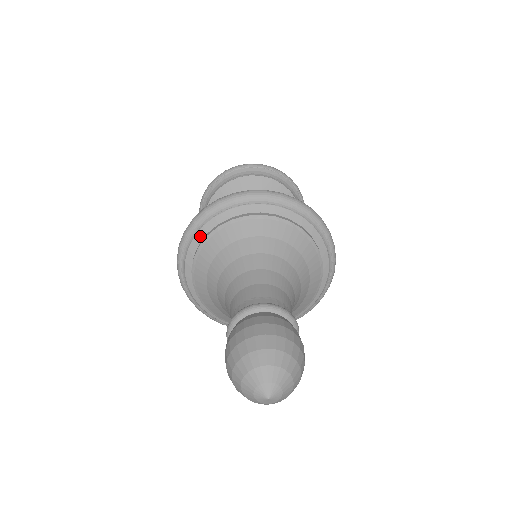
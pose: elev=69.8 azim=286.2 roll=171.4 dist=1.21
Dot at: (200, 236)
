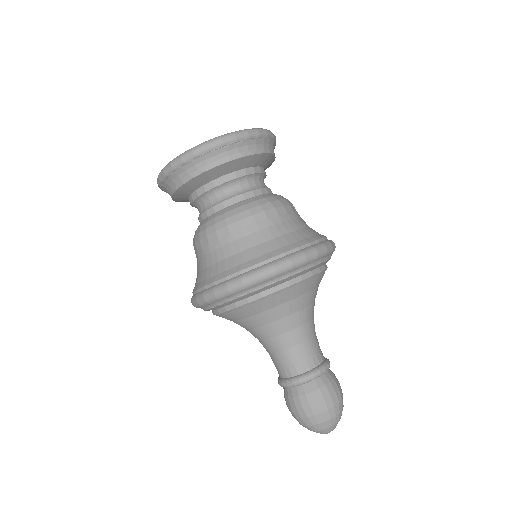
Dot at: (217, 308)
